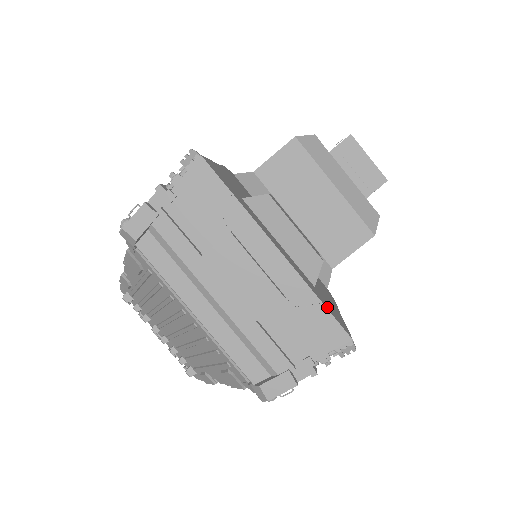
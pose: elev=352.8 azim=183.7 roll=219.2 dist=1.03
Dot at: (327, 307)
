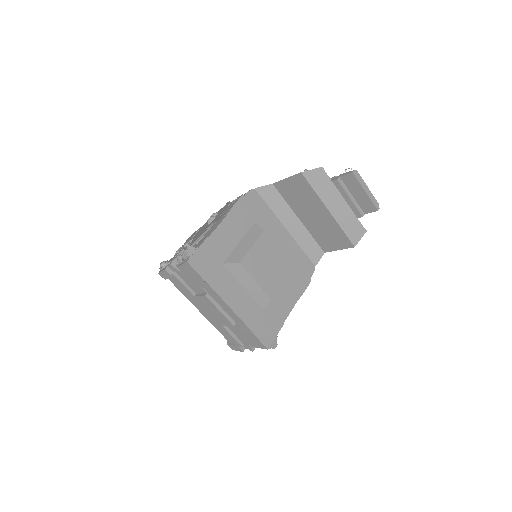
Dot at: (258, 332)
